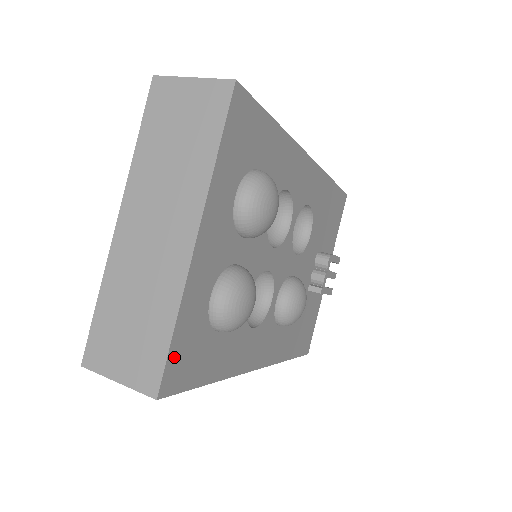
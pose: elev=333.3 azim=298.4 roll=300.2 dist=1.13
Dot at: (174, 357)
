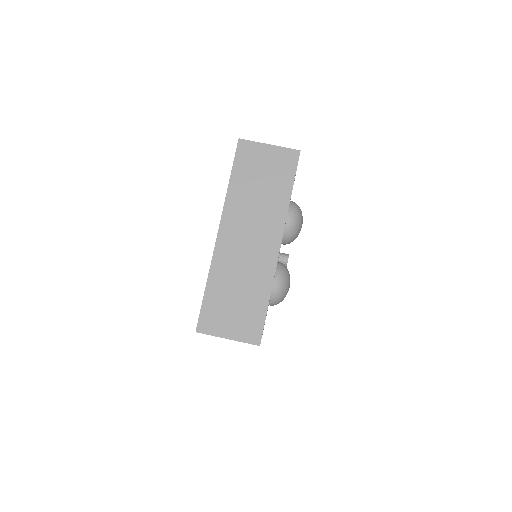
Dot at: occluded
